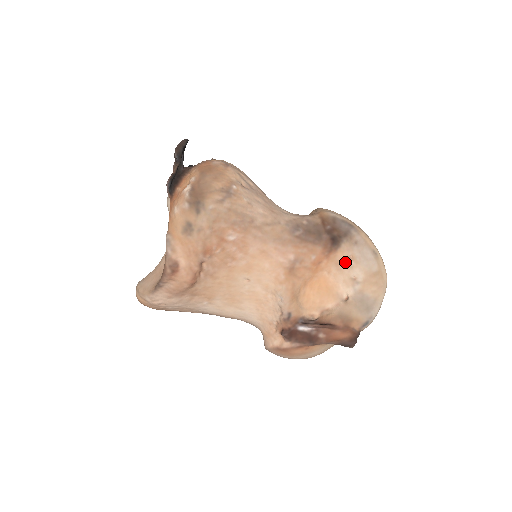
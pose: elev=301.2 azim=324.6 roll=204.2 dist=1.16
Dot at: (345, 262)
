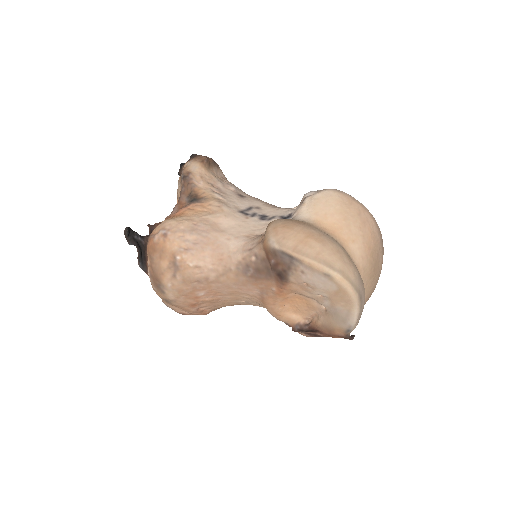
Dot at: (303, 288)
